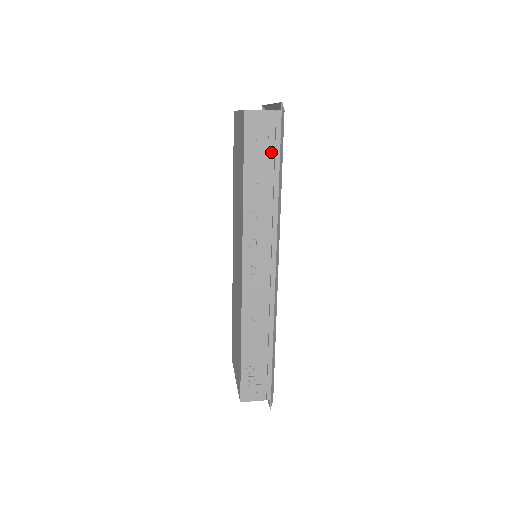
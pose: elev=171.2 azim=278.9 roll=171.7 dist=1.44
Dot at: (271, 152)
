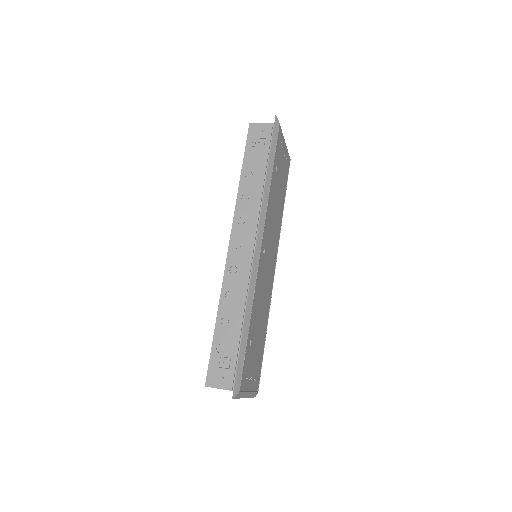
Dot at: (266, 151)
